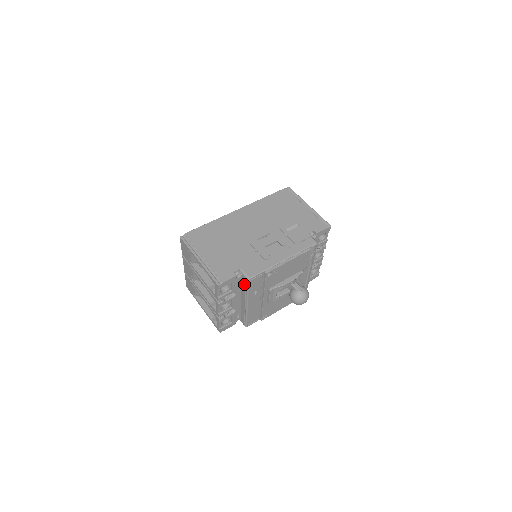
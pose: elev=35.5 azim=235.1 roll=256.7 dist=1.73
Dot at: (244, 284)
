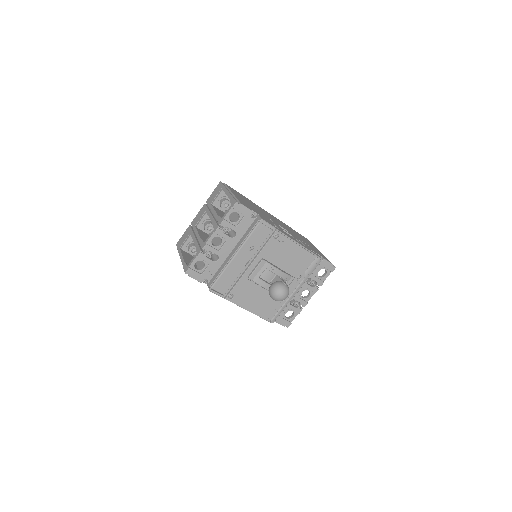
Dot at: (251, 228)
